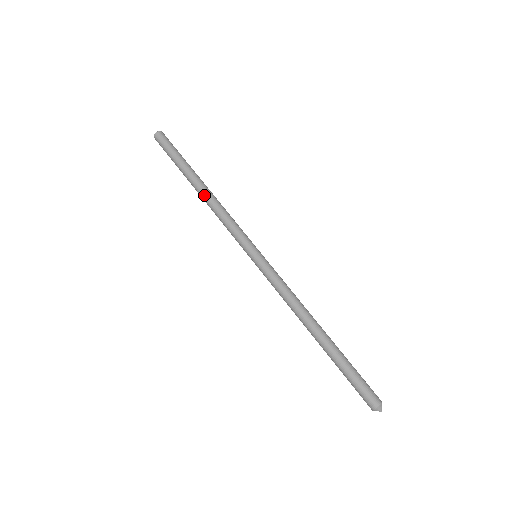
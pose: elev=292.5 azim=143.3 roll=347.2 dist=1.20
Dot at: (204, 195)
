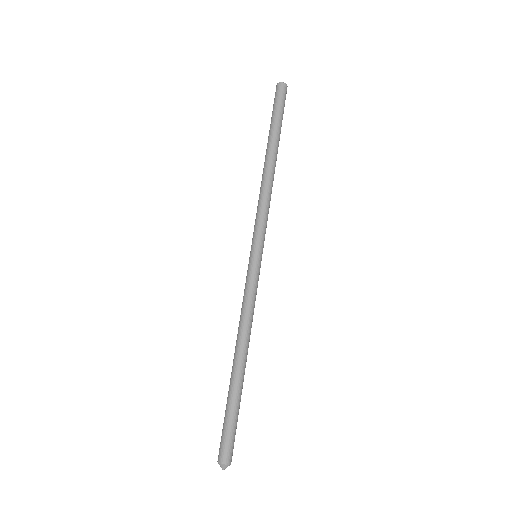
Dot at: (266, 169)
